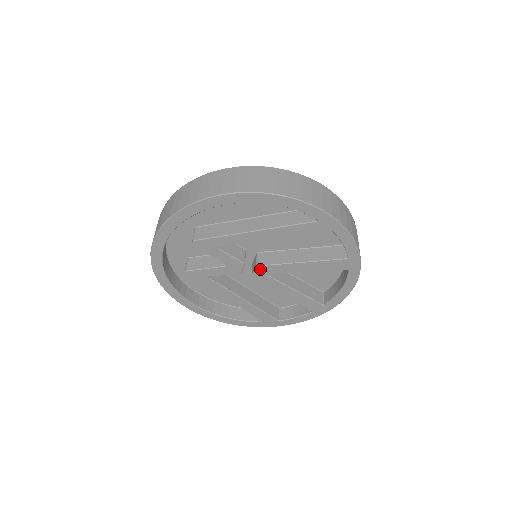
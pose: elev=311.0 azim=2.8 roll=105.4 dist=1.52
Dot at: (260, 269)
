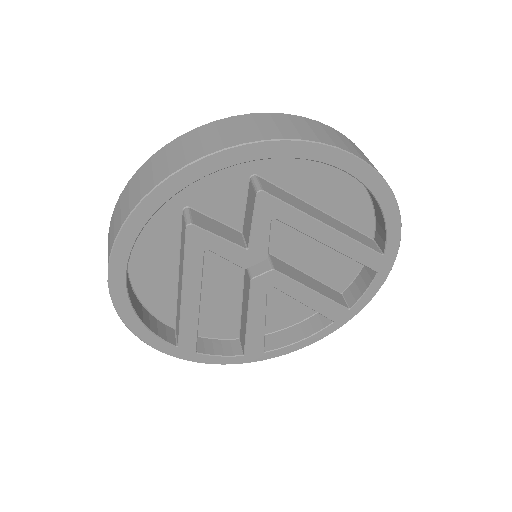
Dot at: (271, 275)
